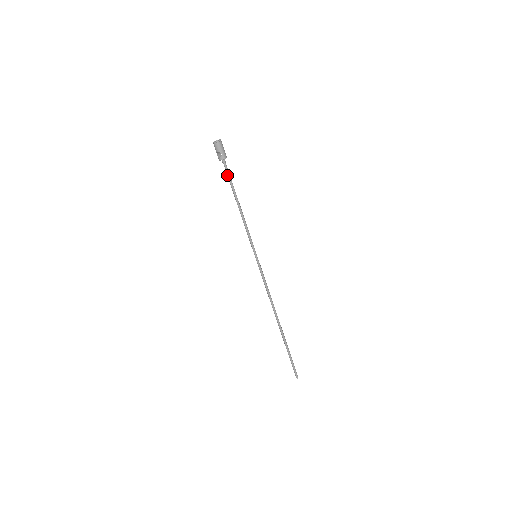
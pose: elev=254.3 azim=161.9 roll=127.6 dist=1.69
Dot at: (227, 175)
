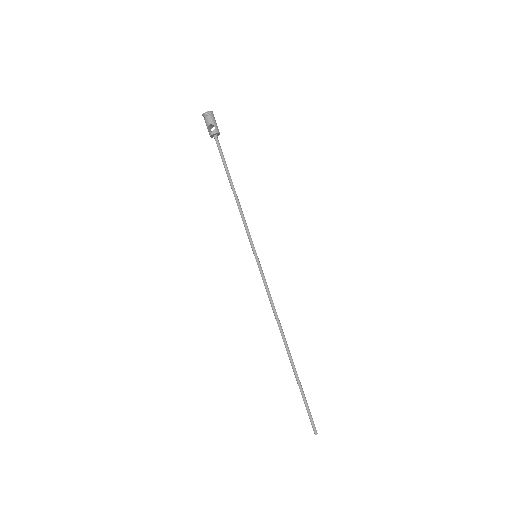
Dot at: (220, 153)
